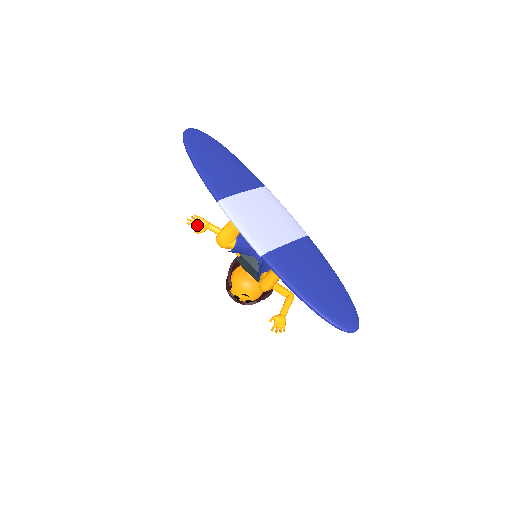
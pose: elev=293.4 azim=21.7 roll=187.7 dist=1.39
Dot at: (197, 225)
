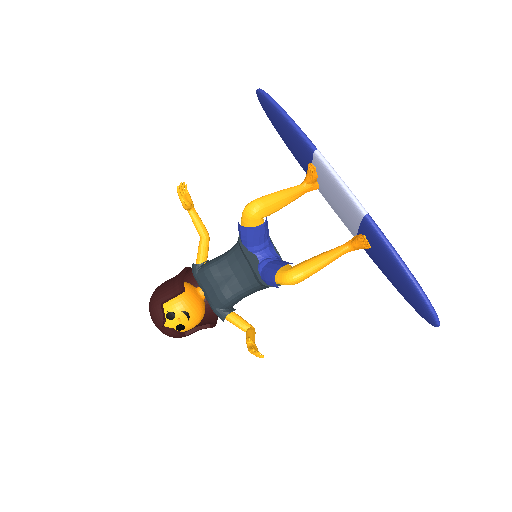
Dot at: (184, 197)
